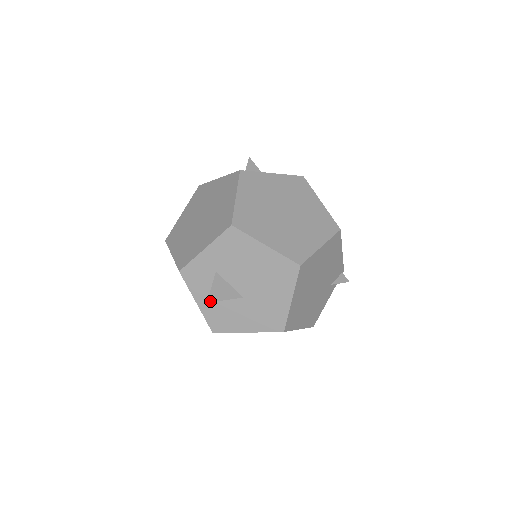
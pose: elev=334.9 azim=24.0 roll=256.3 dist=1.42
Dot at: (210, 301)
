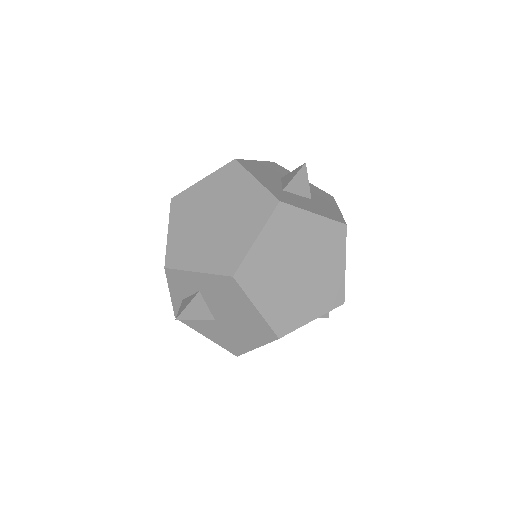
Dot at: (179, 319)
